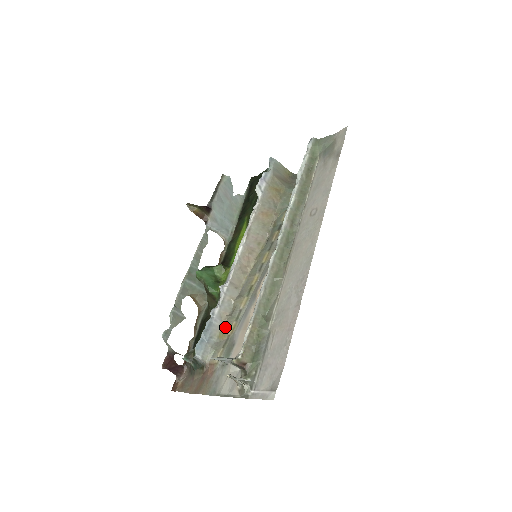
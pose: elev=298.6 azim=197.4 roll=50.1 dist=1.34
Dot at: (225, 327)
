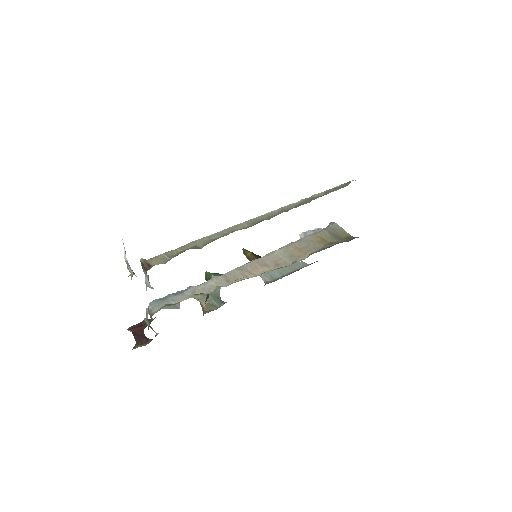
Dot at: occluded
